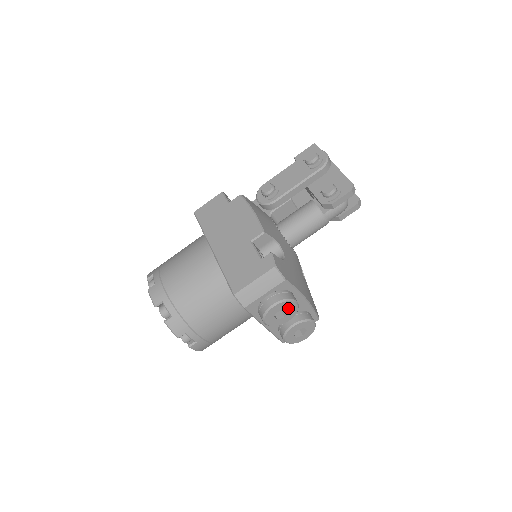
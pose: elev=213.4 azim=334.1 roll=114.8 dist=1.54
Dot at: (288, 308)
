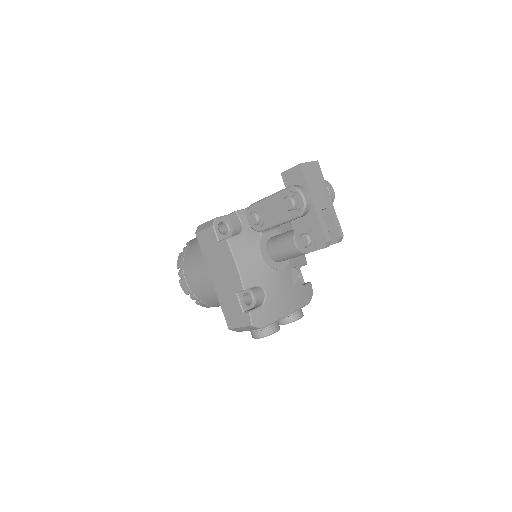
Dot at: occluded
